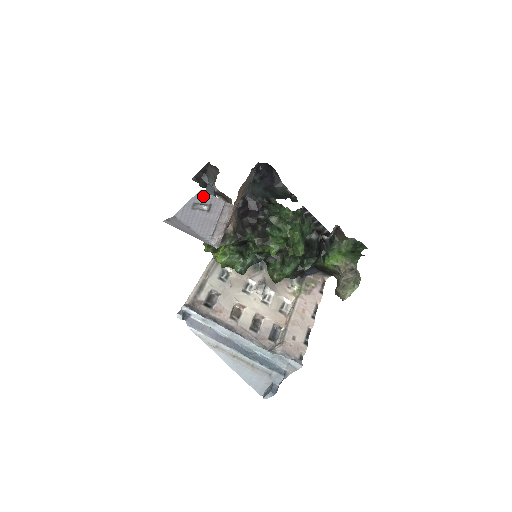
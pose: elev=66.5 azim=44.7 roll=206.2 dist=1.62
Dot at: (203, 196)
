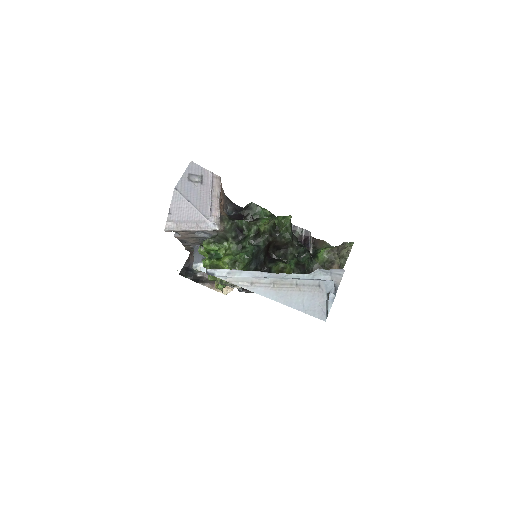
Dot at: (194, 167)
